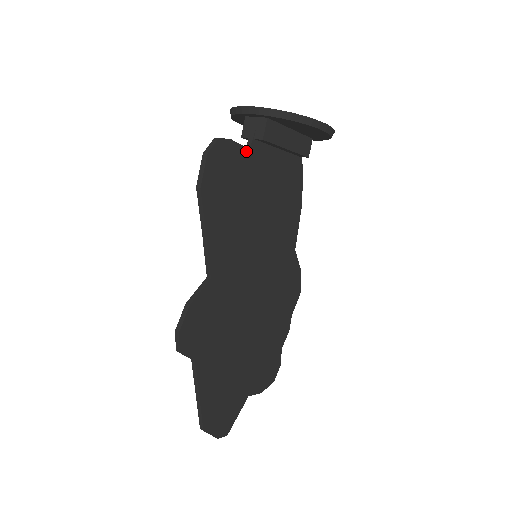
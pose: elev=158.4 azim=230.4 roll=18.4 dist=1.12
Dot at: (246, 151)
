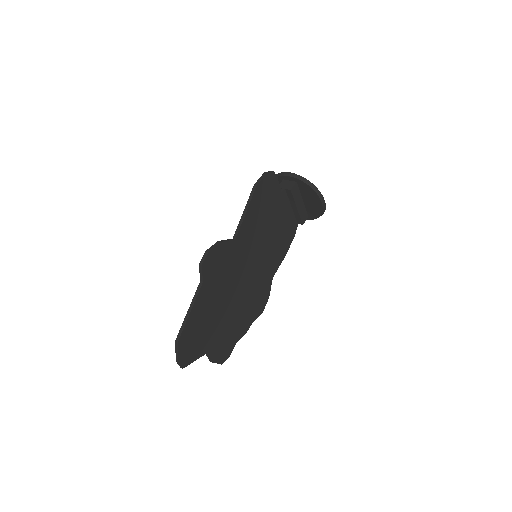
Dot at: (280, 191)
